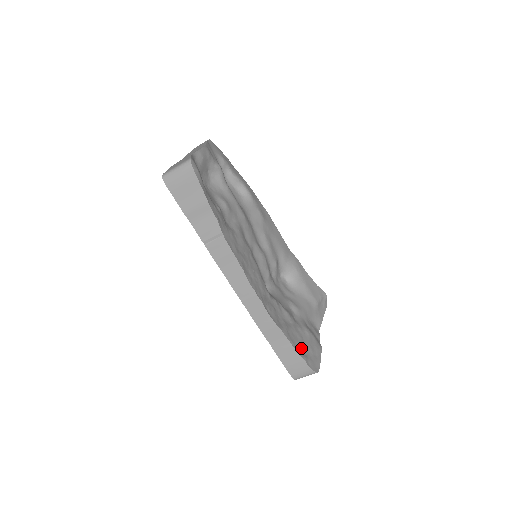
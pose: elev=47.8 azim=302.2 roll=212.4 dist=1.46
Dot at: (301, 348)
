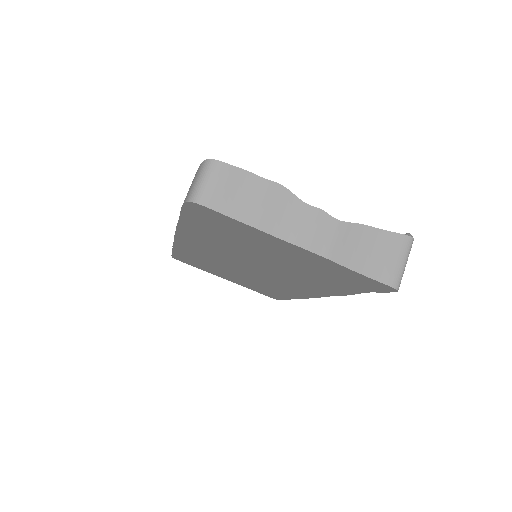
Dot at: occluded
